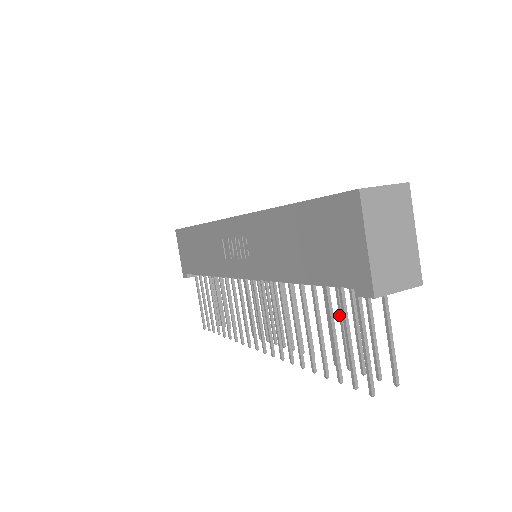
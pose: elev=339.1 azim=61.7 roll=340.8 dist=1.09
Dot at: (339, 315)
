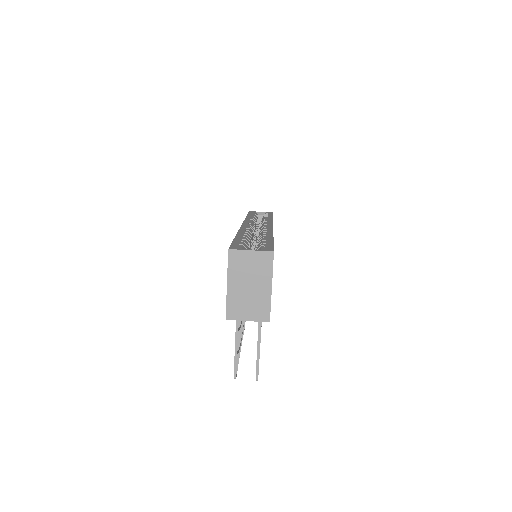
Dot at: occluded
